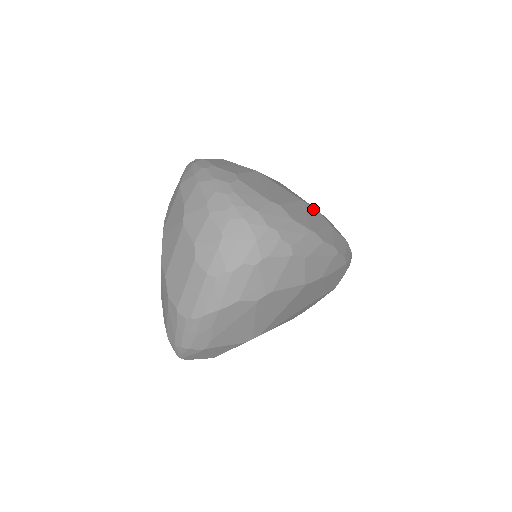
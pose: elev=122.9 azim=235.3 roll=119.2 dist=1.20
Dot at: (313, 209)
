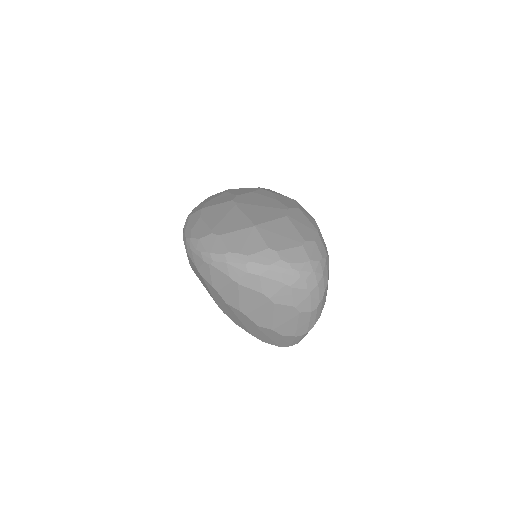
Dot at: (291, 212)
